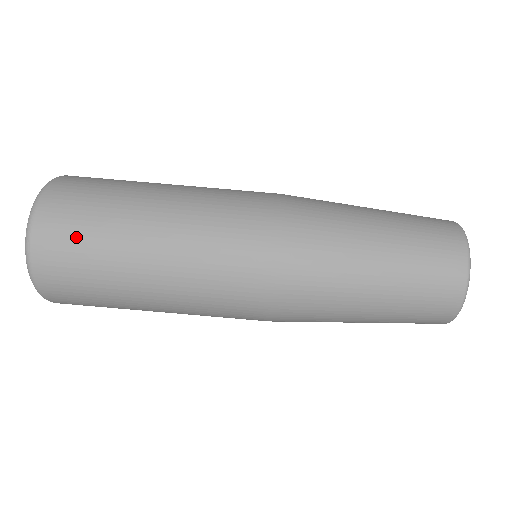
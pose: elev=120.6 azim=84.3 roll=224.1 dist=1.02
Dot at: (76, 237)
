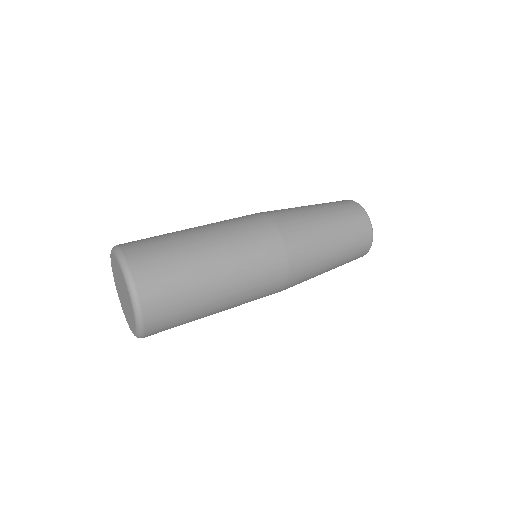
Dot at: (148, 238)
